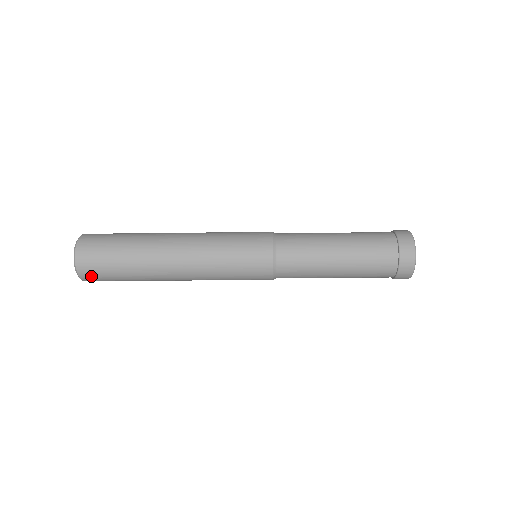
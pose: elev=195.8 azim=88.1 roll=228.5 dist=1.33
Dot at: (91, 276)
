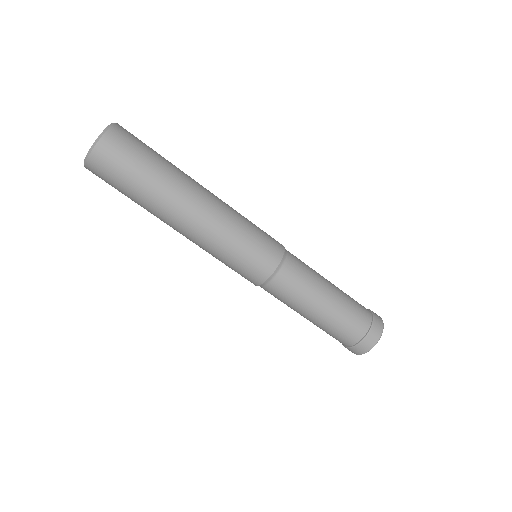
Dot at: (115, 145)
